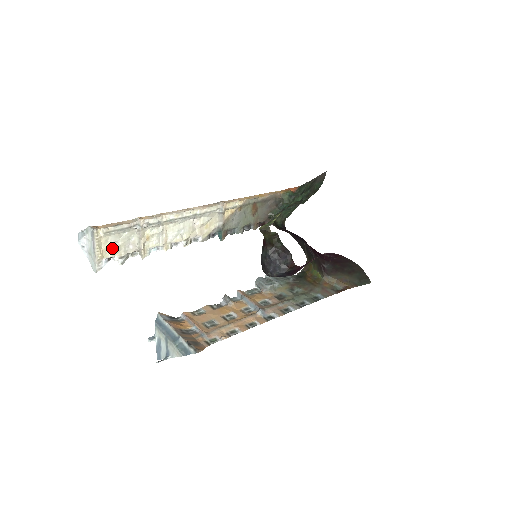
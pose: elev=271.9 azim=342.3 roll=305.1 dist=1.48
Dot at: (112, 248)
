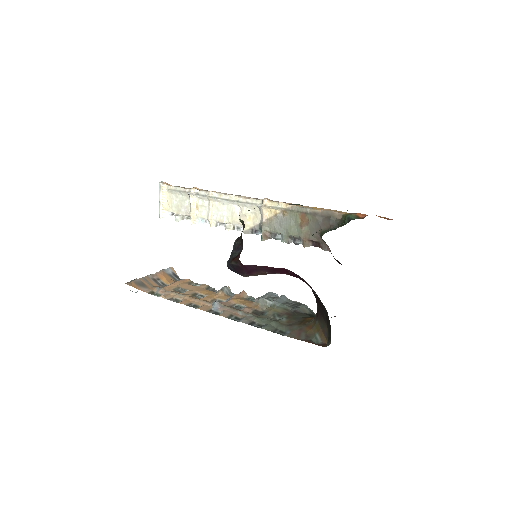
Dot at: (174, 205)
